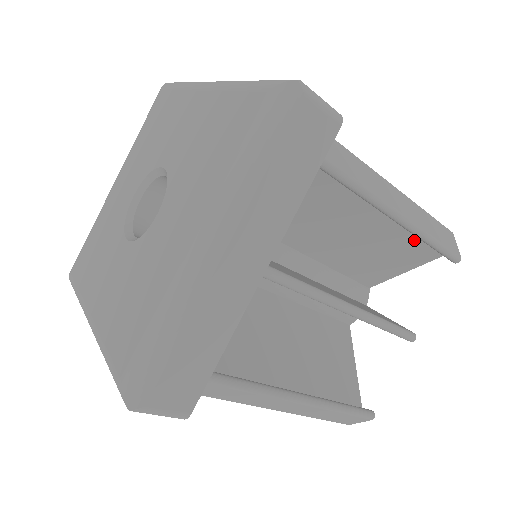
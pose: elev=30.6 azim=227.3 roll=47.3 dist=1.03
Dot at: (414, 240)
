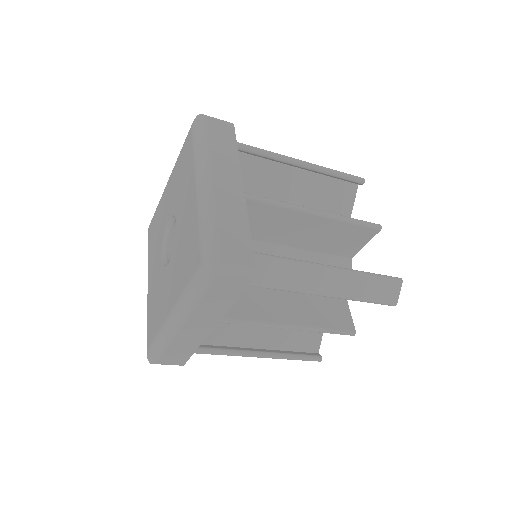
Dot at: occluded
